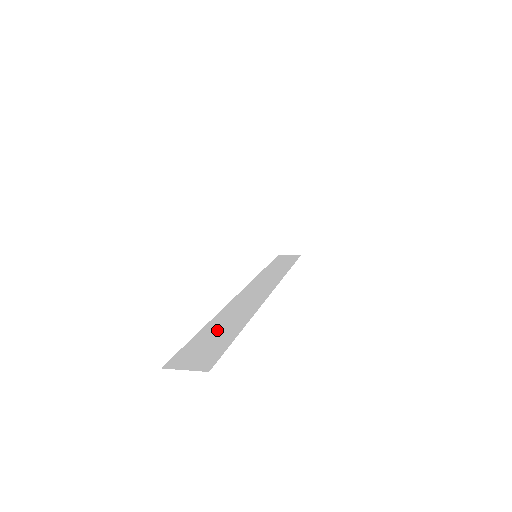
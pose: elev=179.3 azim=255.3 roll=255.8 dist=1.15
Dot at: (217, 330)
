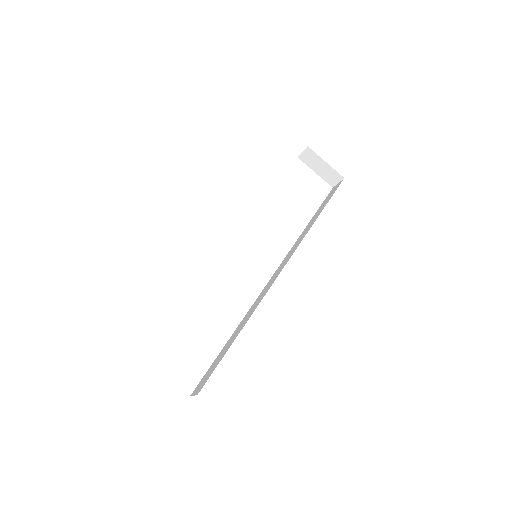
Dot at: (227, 345)
